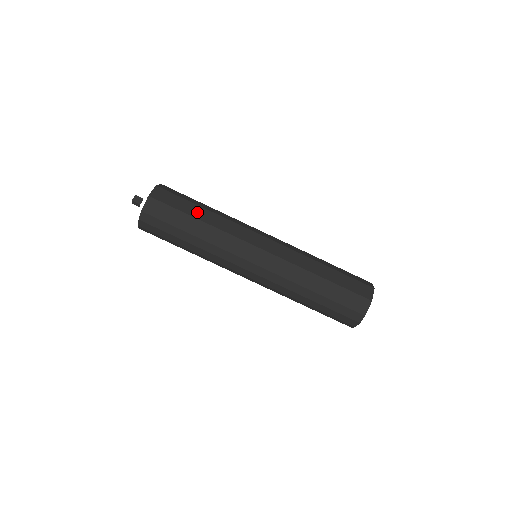
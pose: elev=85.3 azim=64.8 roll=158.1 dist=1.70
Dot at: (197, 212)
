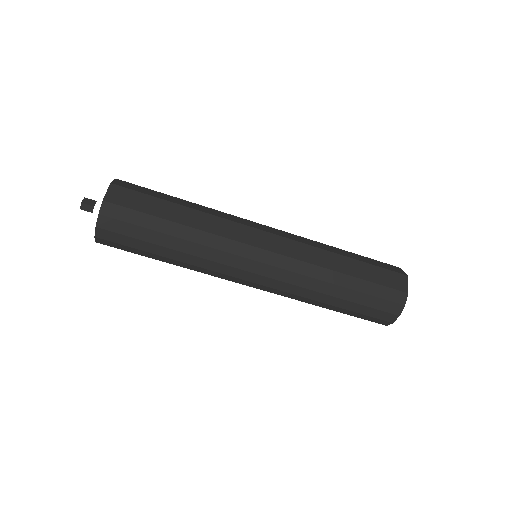
Dot at: (177, 201)
